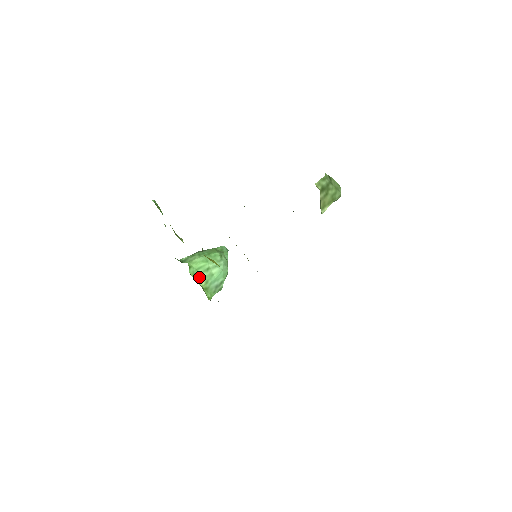
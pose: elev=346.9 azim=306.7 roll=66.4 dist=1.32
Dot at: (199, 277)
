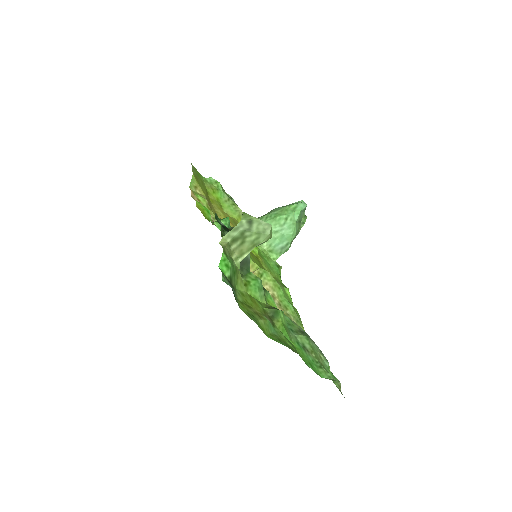
Dot at: occluded
